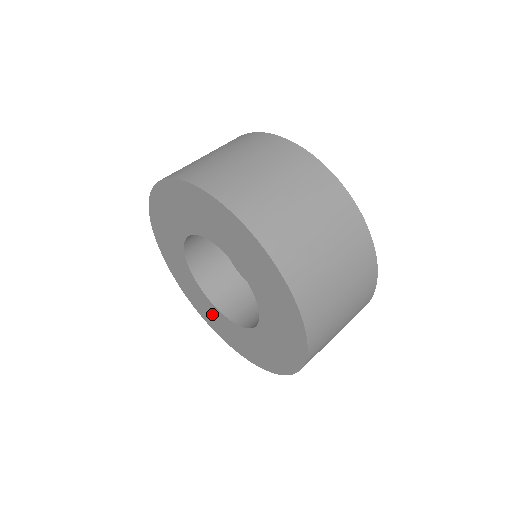
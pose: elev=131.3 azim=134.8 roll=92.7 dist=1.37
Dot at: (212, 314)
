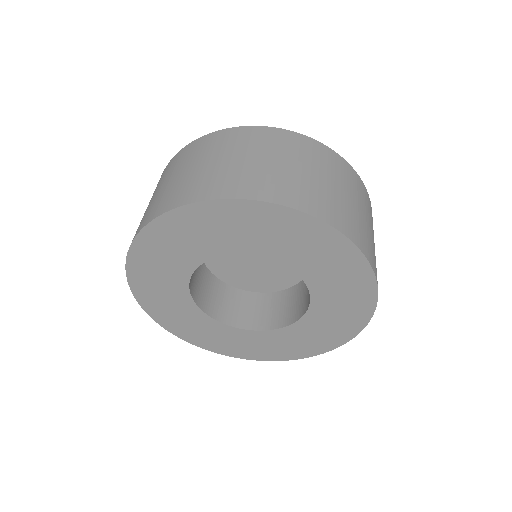
Dot at: (248, 342)
